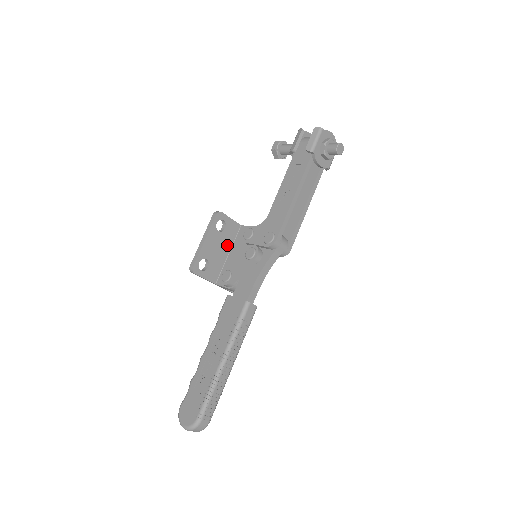
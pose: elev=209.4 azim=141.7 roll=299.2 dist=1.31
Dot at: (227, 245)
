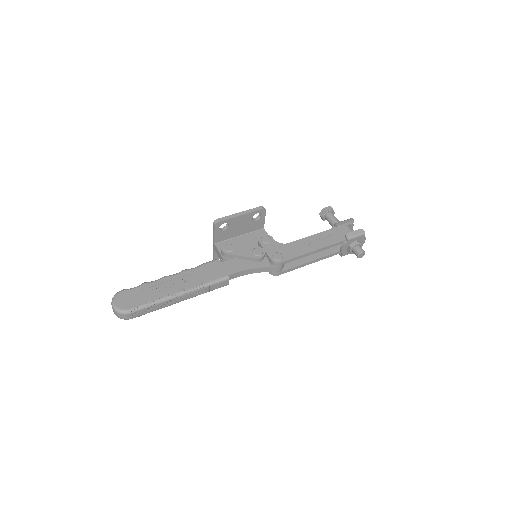
Dot at: (246, 230)
